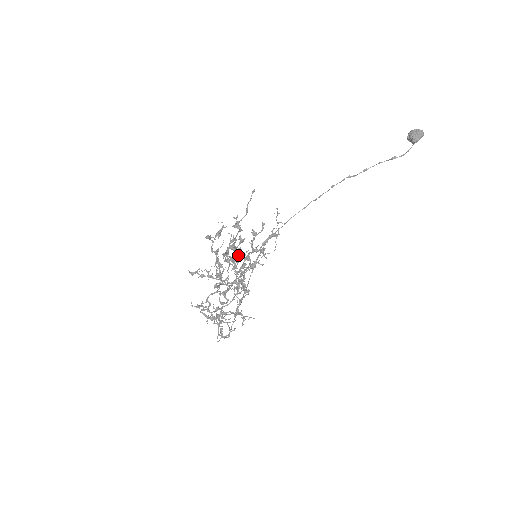
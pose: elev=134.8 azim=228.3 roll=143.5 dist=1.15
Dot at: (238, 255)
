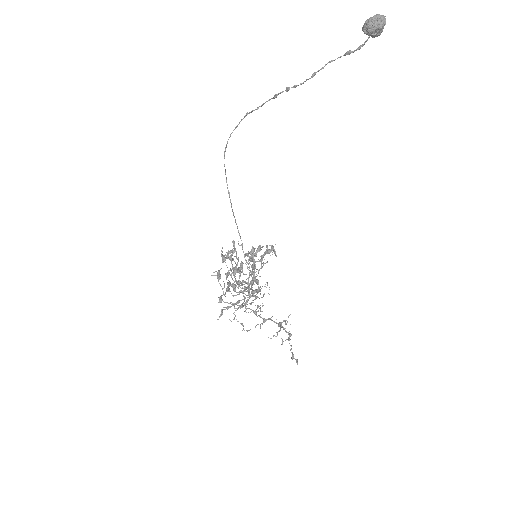
Dot at: (240, 266)
